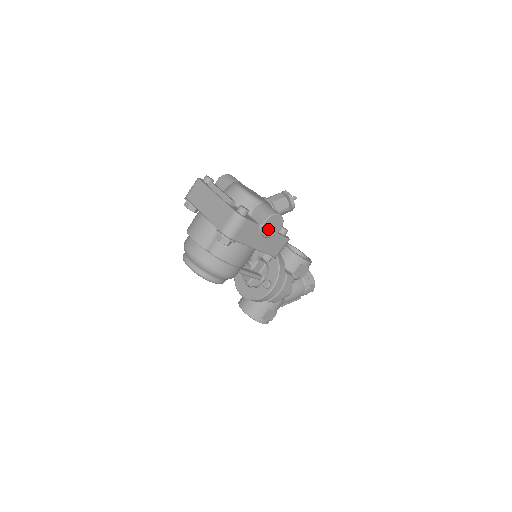
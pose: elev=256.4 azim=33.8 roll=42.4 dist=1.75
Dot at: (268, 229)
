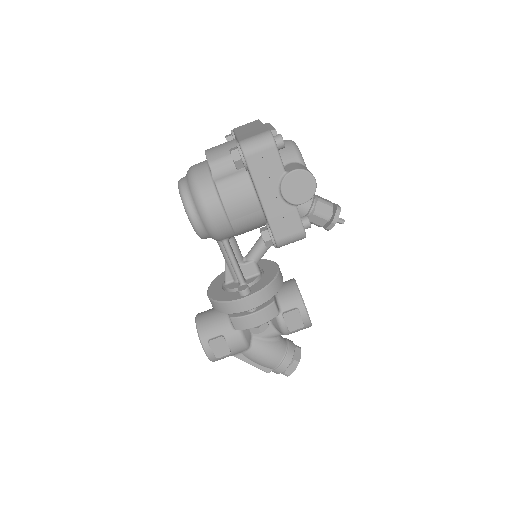
Dot at: (291, 186)
